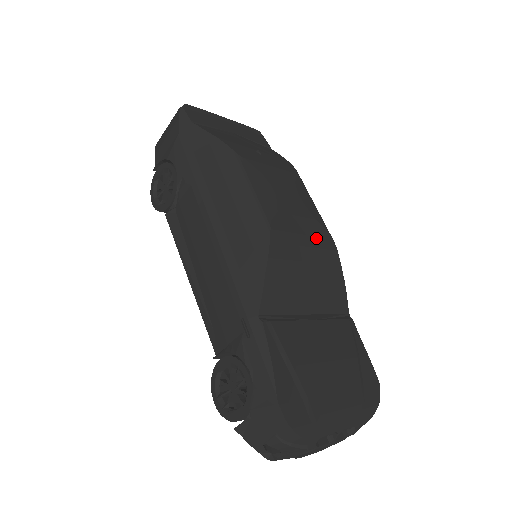
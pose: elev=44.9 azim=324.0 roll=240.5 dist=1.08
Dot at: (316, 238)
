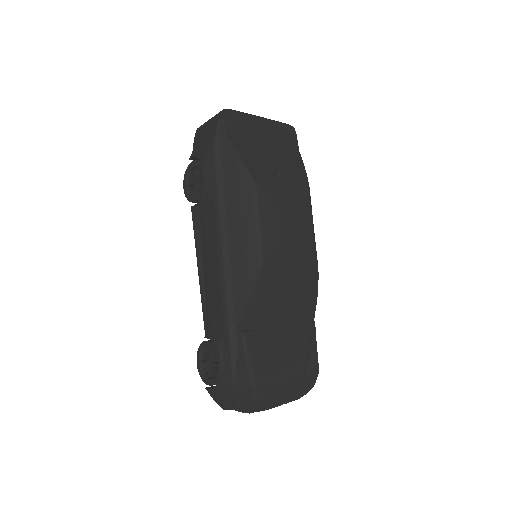
Dot at: (302, 266)
